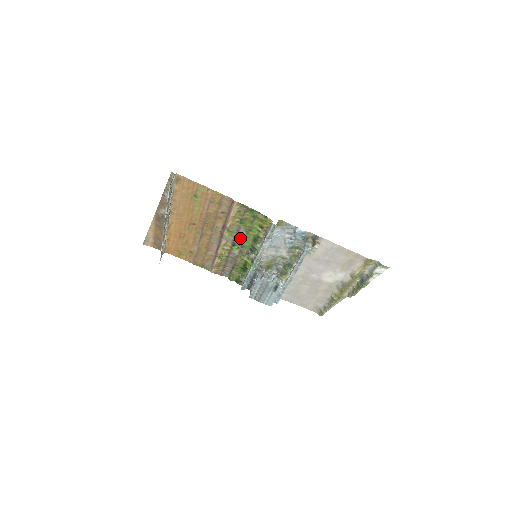
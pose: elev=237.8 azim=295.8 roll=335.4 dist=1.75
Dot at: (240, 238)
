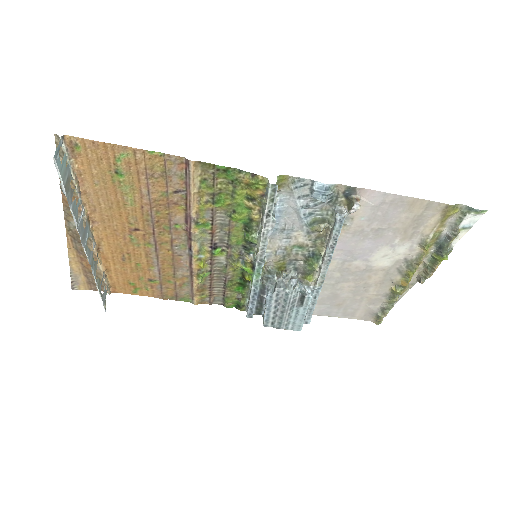
Dot at: (221, 232)
